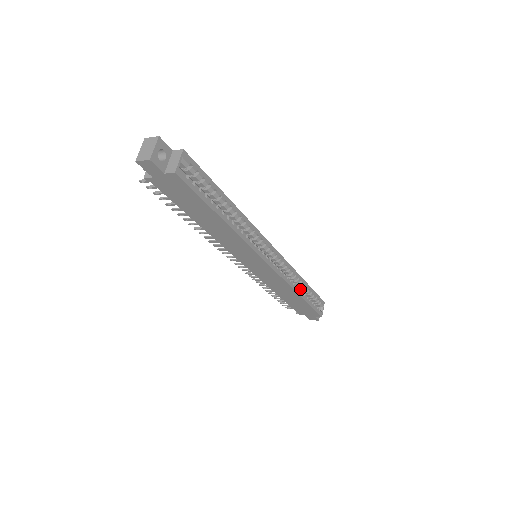
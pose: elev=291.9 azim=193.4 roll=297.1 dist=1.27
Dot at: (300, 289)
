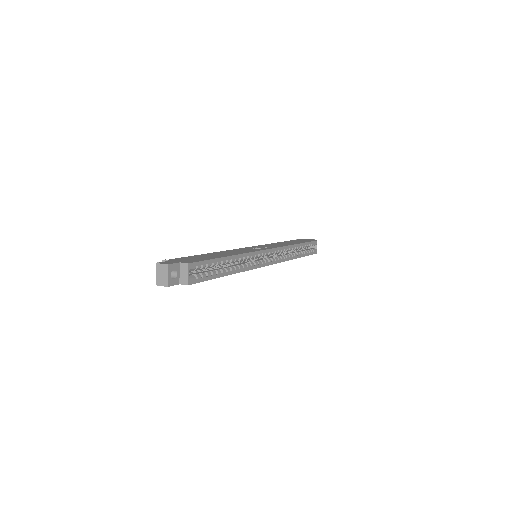
Dot at: occluded
